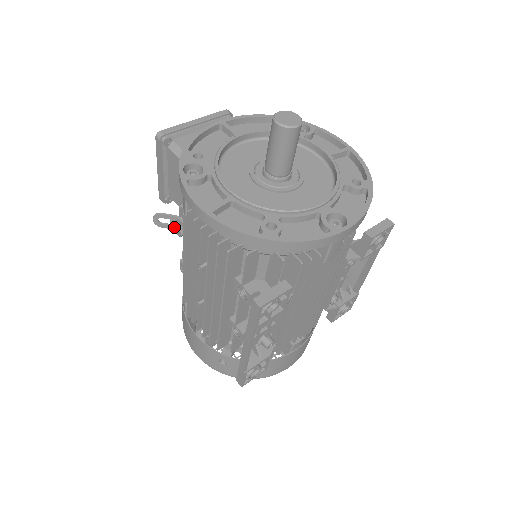
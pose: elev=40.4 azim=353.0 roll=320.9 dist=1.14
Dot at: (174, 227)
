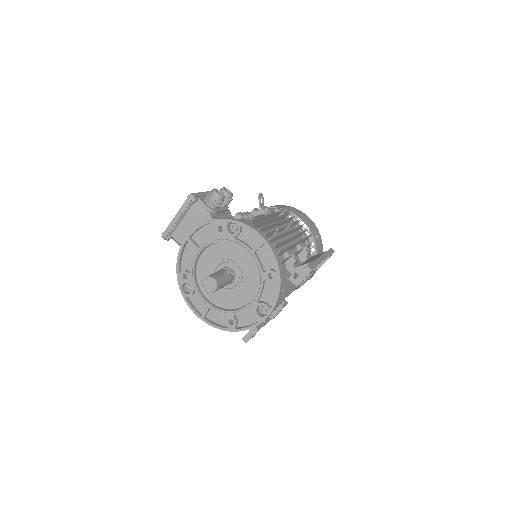
Dot at: occluded
